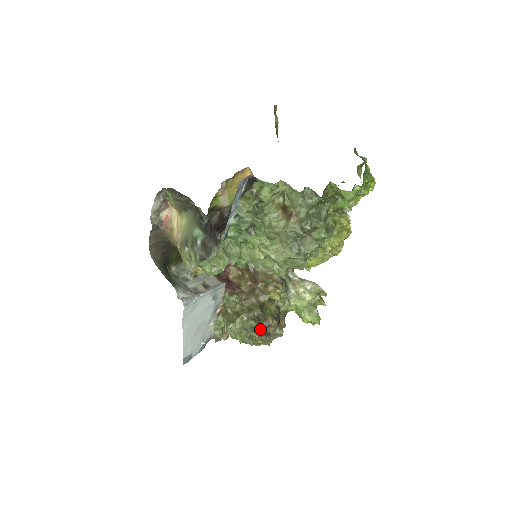
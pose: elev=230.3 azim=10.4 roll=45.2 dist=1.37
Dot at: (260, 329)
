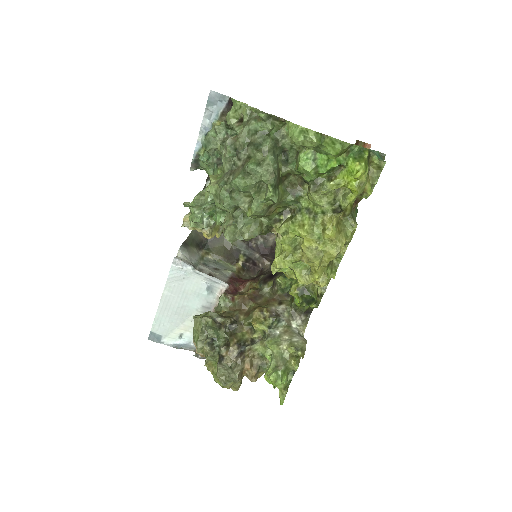
Dot at: (208, 329)
